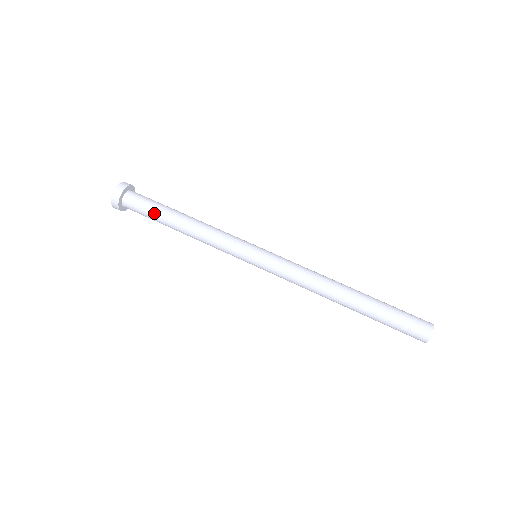
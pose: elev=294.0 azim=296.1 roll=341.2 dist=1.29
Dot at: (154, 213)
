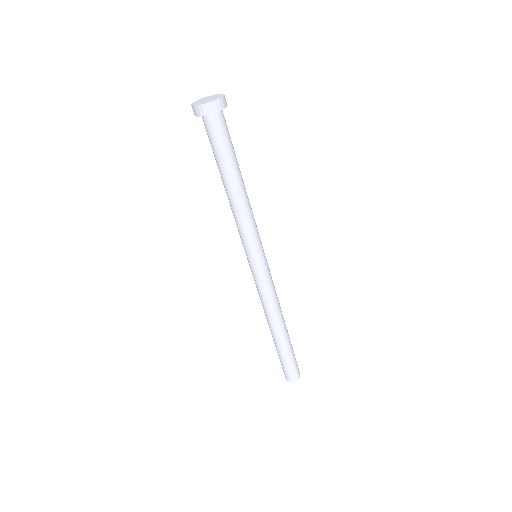
Dot at: (214, 155)
